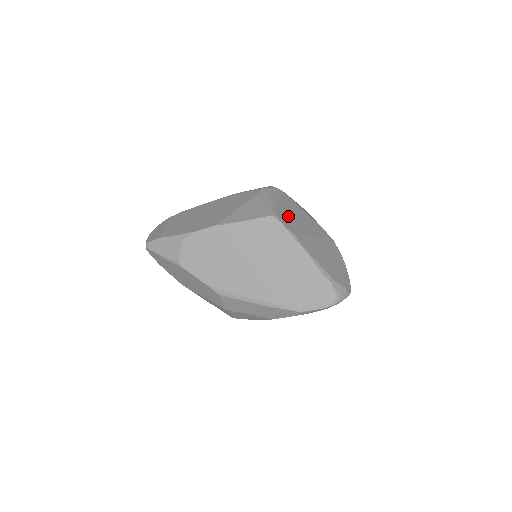
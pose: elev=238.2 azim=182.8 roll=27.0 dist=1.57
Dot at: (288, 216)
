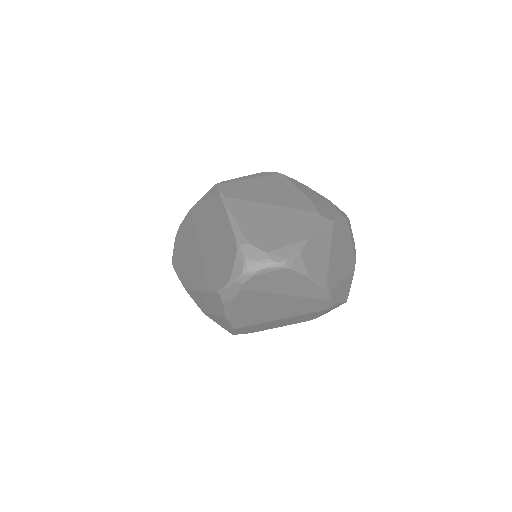
Dot at: (247, 187)
